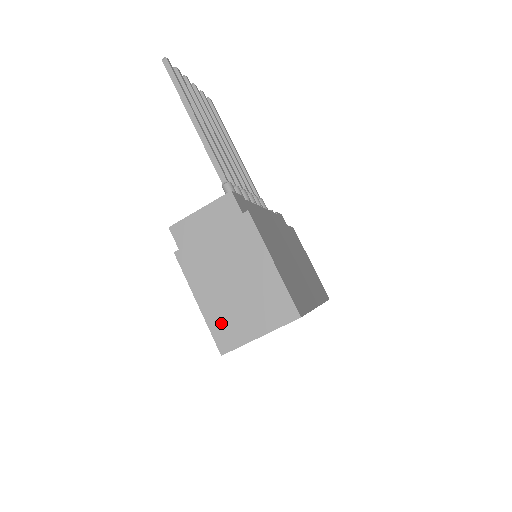
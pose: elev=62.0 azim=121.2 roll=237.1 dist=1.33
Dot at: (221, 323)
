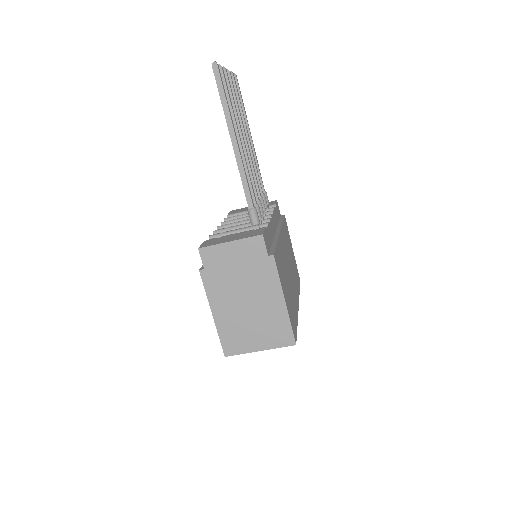
Dot at: (230, 334)
